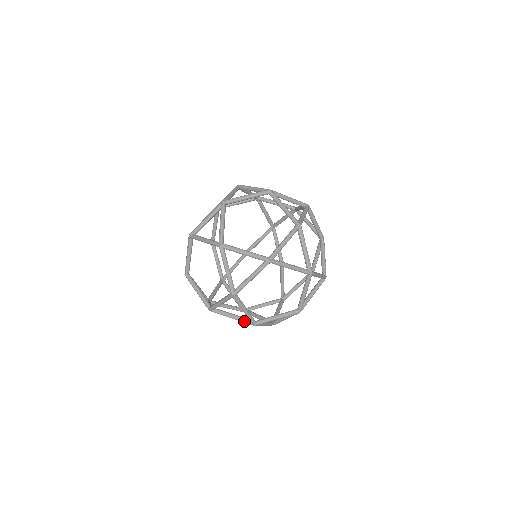
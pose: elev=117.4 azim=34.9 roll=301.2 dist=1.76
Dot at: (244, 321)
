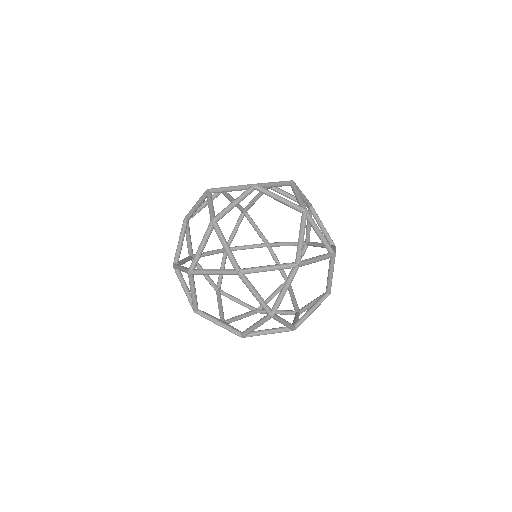
Dot at: (226, 270)
